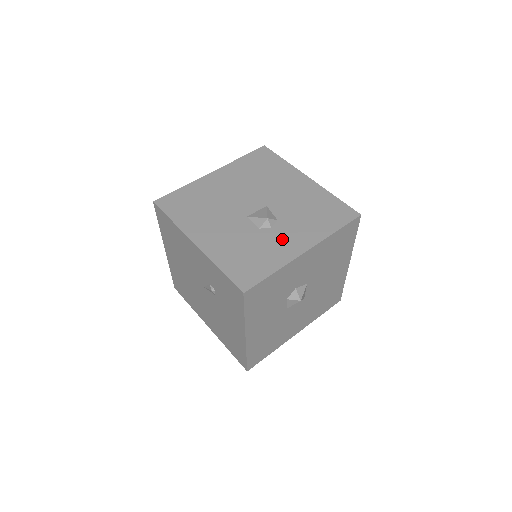
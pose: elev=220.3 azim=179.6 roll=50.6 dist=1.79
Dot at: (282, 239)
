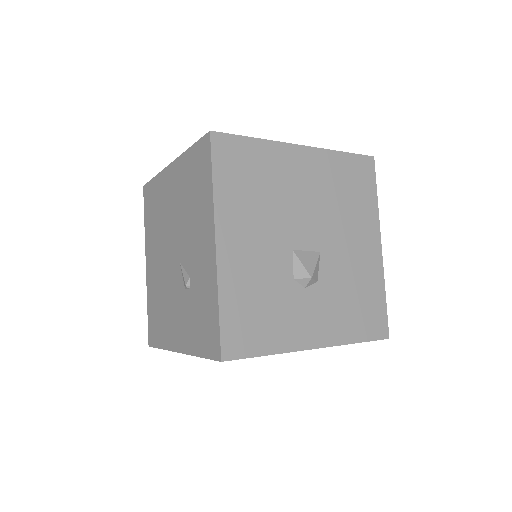
Dot at: (305, 313)
